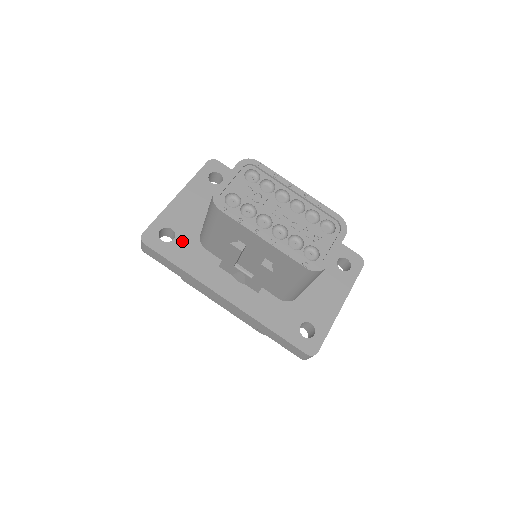
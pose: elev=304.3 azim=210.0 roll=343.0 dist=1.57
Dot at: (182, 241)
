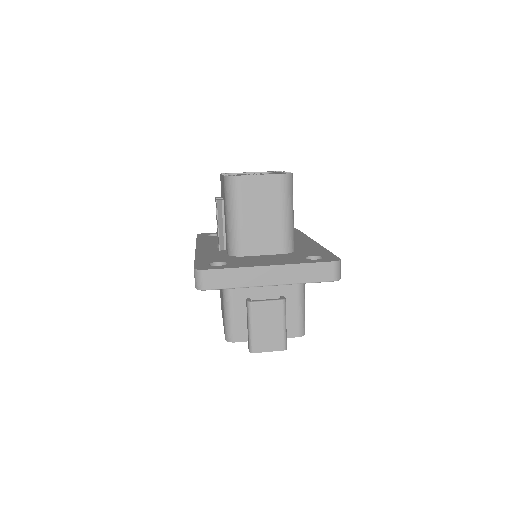
Dot at: occluded
